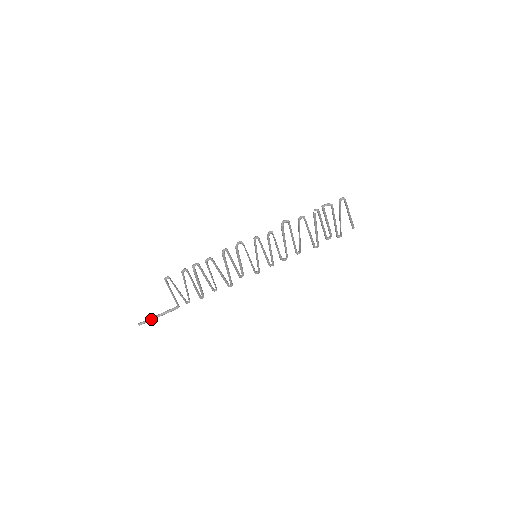
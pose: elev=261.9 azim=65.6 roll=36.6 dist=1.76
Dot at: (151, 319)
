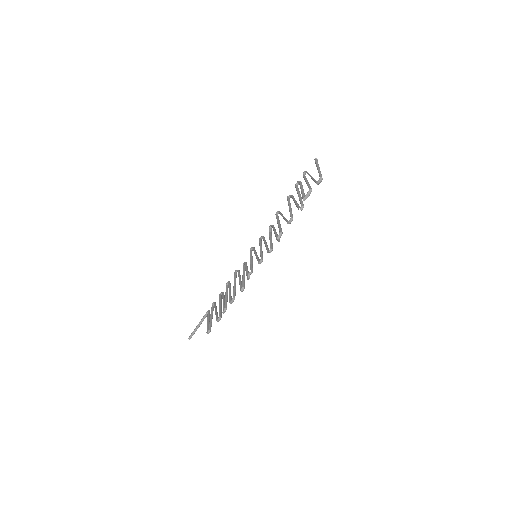
Dot at: occluded
